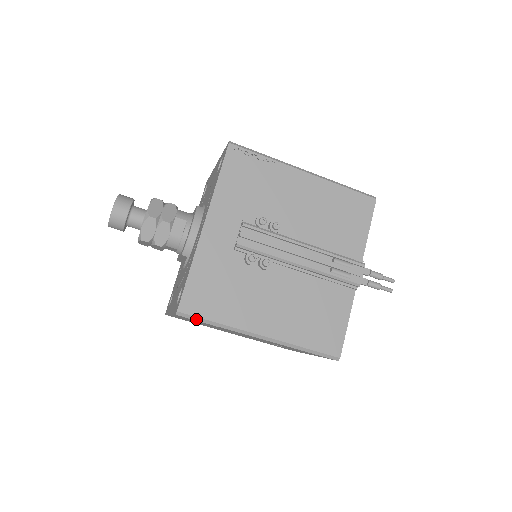
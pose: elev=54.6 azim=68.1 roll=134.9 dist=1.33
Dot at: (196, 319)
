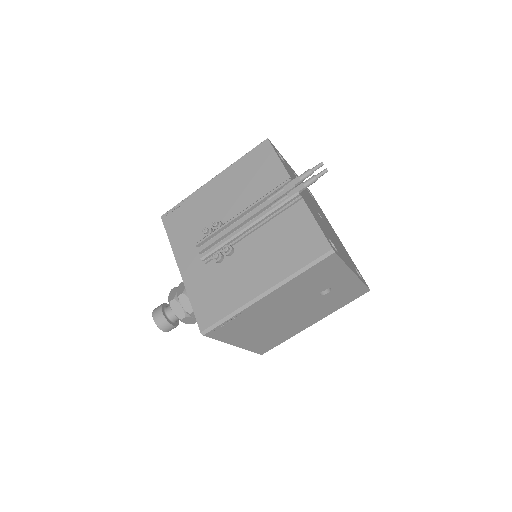
Dot at: (216, 326)
